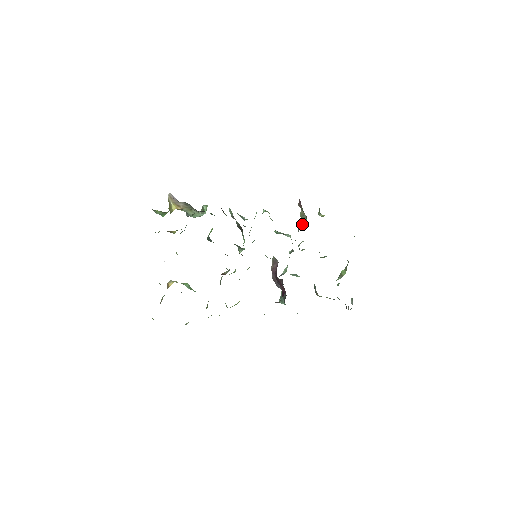
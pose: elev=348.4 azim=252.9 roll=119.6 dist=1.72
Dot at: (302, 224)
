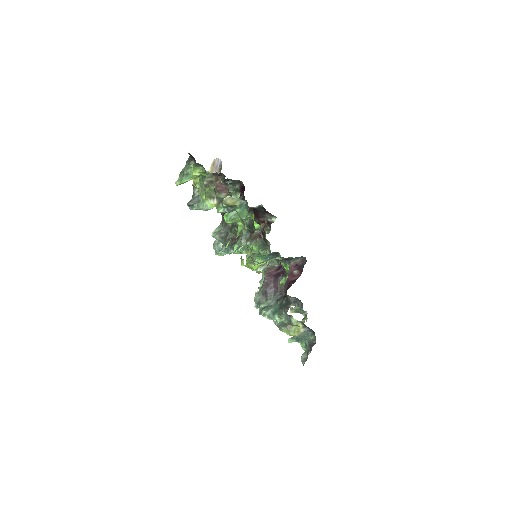
Dot at: occluded
